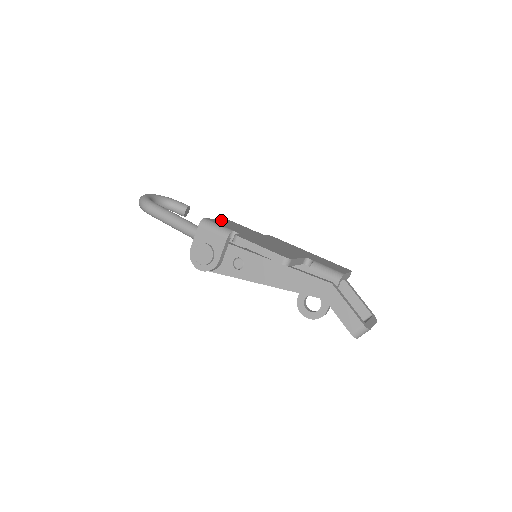
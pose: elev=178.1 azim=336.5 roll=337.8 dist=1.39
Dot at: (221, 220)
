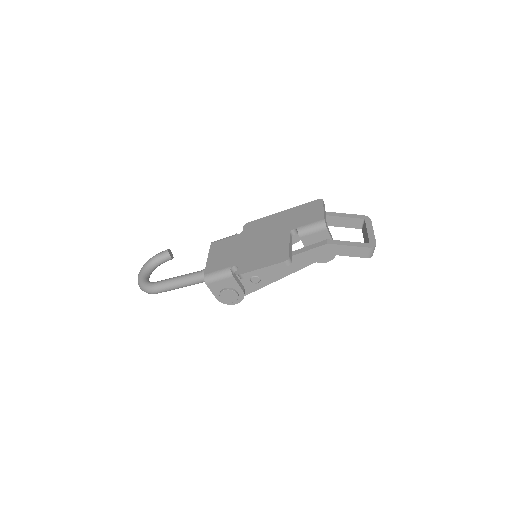
Dot at: (209, 257)
